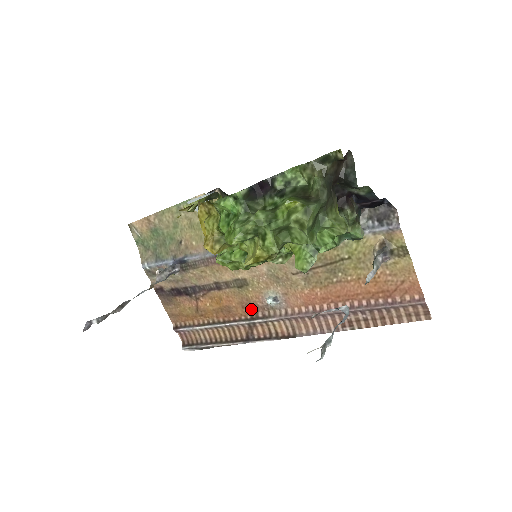
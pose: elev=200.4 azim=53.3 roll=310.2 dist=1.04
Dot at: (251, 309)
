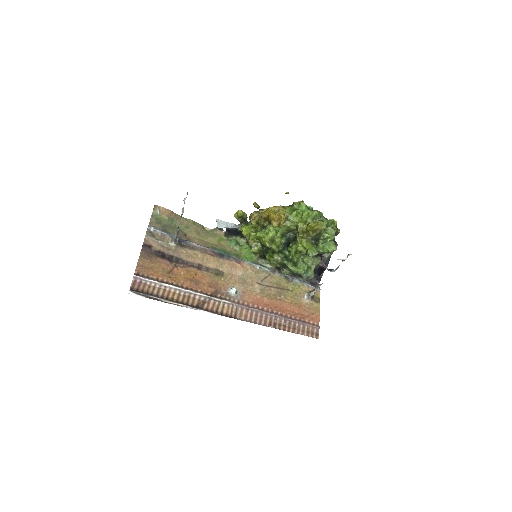
Dot at: (215, 290)
